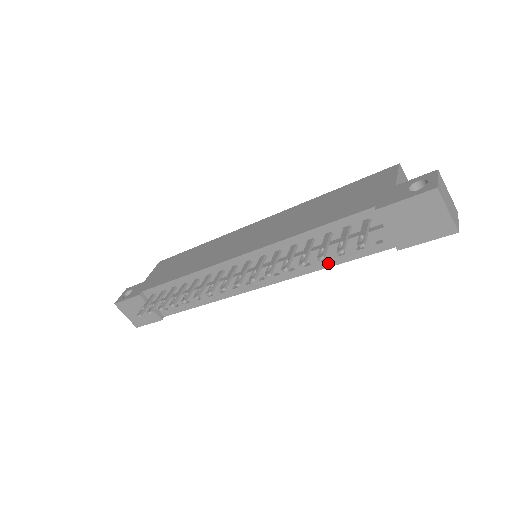
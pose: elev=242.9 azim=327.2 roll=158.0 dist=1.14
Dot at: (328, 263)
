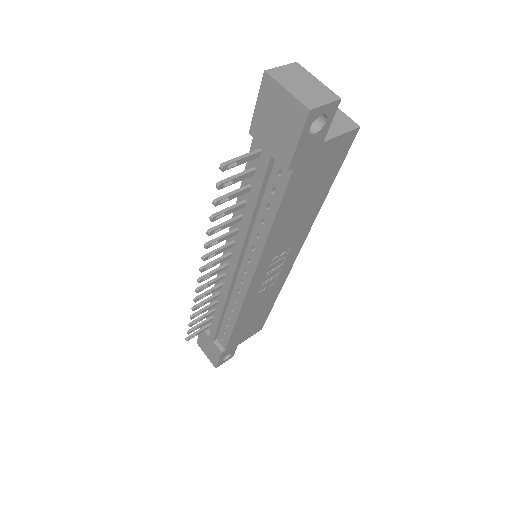
Dot at: (267, 225)
